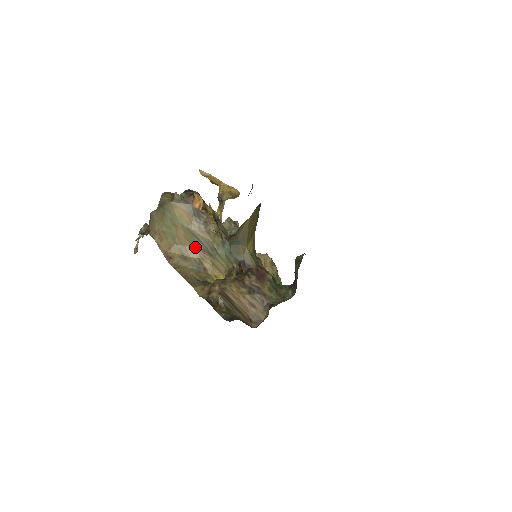
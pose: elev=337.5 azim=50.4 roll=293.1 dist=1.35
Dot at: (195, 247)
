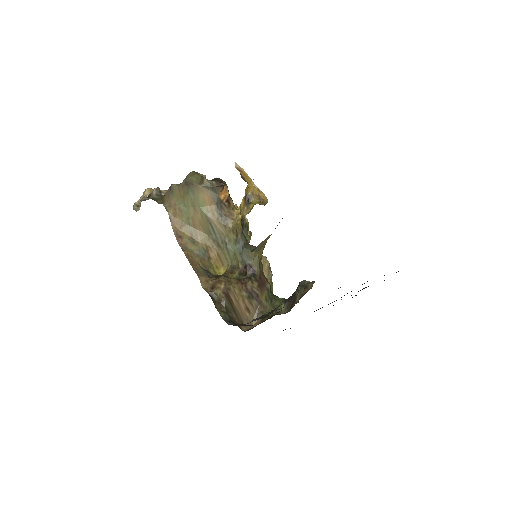
Dot at: (206, 234)
